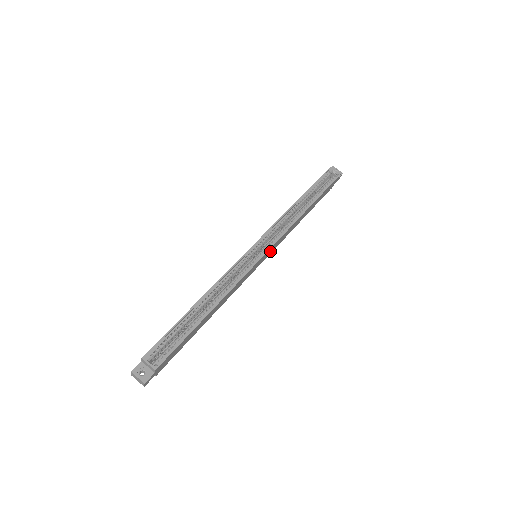
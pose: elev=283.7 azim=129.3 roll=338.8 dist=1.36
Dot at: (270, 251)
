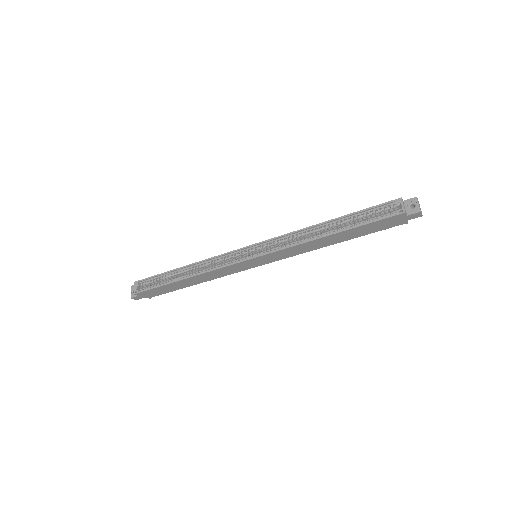
Dot at: (271, 258)
